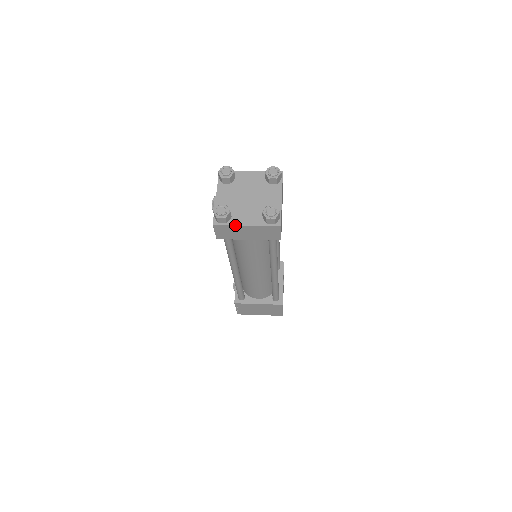
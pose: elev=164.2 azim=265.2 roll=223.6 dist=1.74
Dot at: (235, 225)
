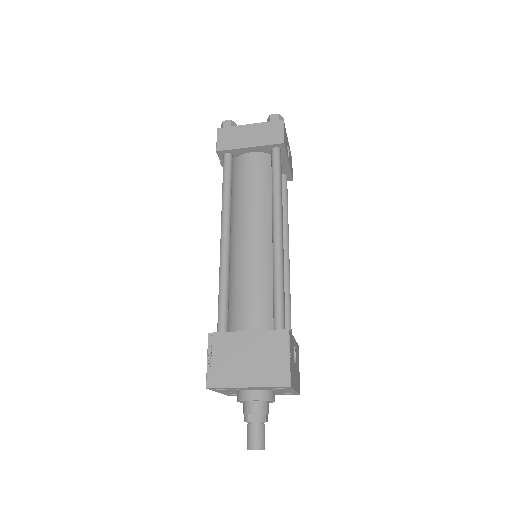
Dot at: (239, 125)
